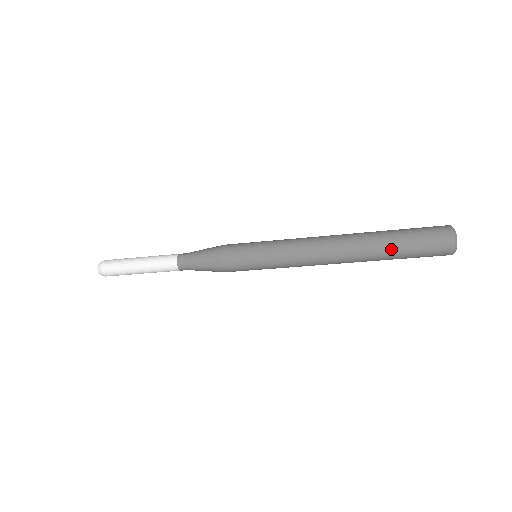
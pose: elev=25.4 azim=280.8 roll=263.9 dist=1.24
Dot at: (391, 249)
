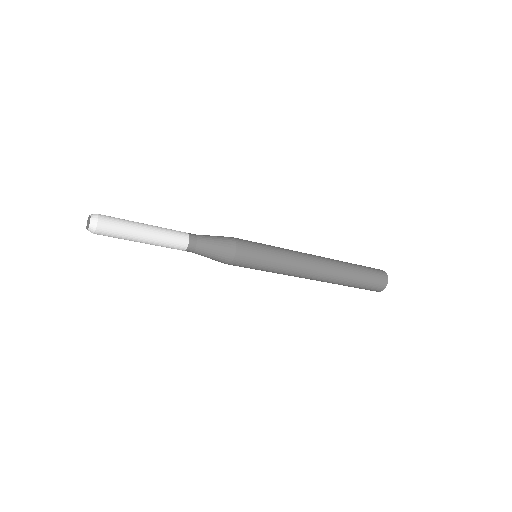
Dot at: (355, 273)
